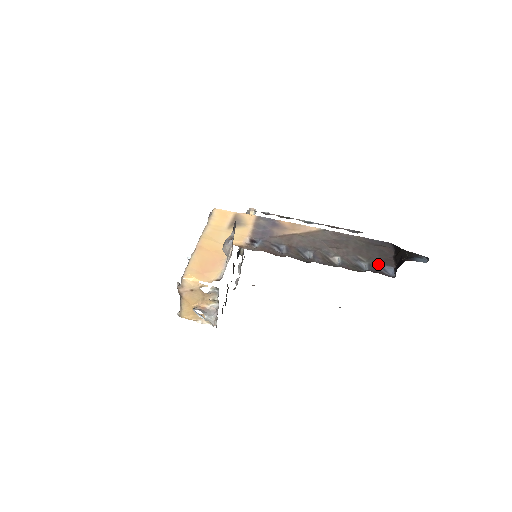
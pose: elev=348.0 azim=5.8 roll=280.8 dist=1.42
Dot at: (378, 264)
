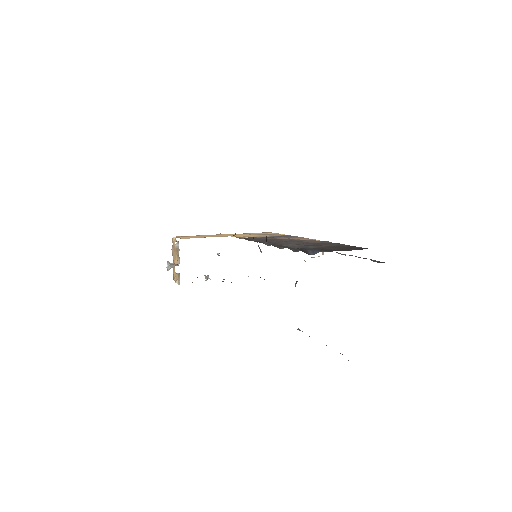
Dot at: (316, 249)
